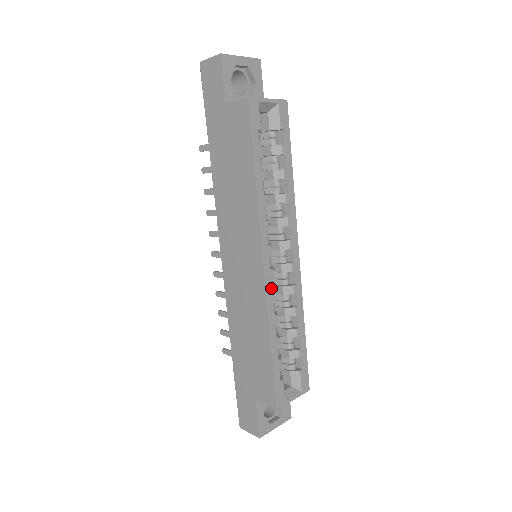
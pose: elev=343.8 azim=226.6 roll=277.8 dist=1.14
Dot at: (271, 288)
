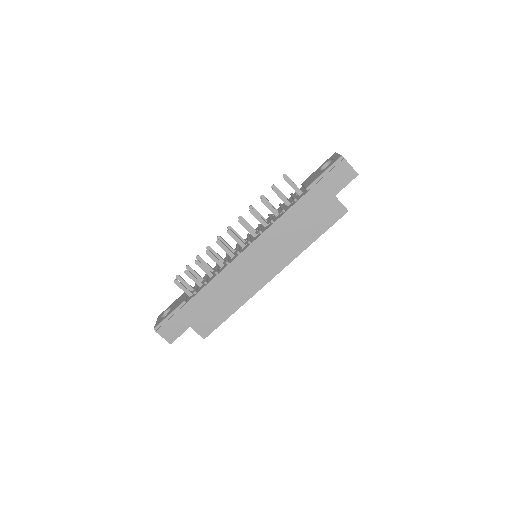
Dot at: (261, 287)
